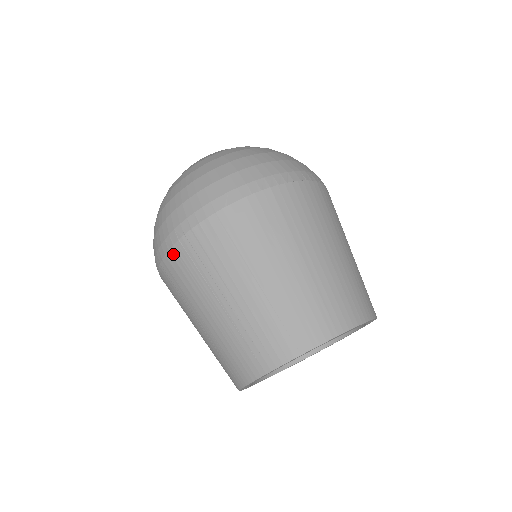
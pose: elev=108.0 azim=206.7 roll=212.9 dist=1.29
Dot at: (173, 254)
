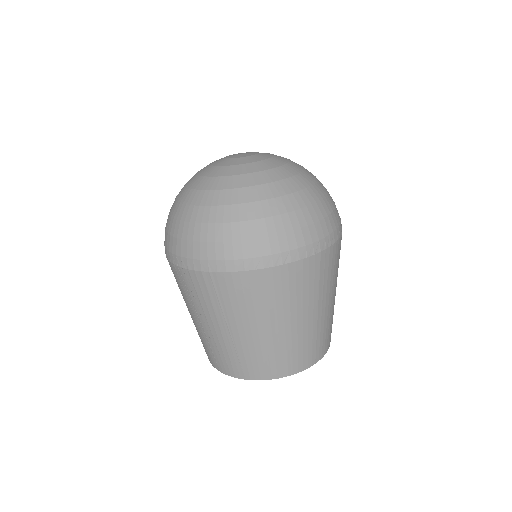
Dot at: (173, 267)
